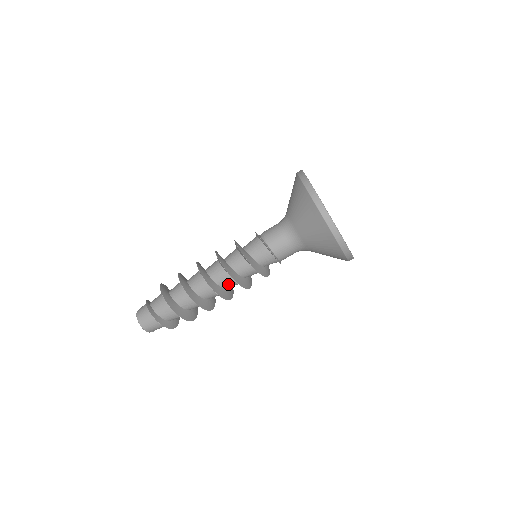
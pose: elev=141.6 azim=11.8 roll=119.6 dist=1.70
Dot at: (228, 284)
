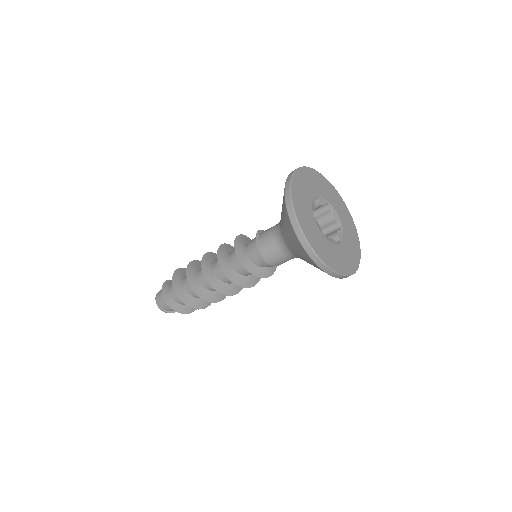
Dot at: (218, 268)
